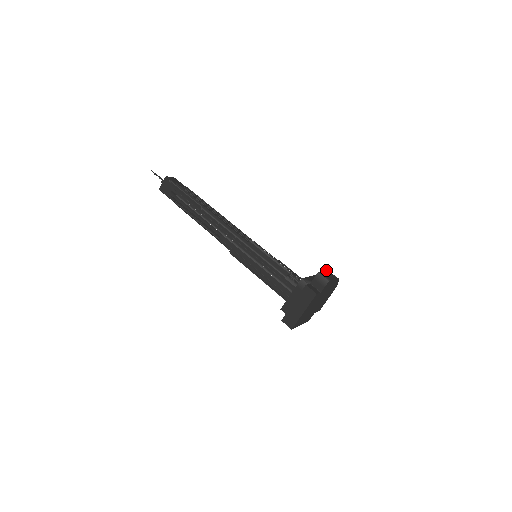
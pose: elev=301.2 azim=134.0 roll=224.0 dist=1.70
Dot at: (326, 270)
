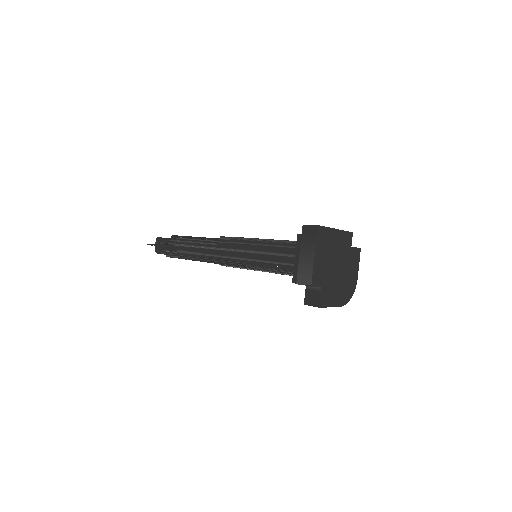
Dot at: occluded
